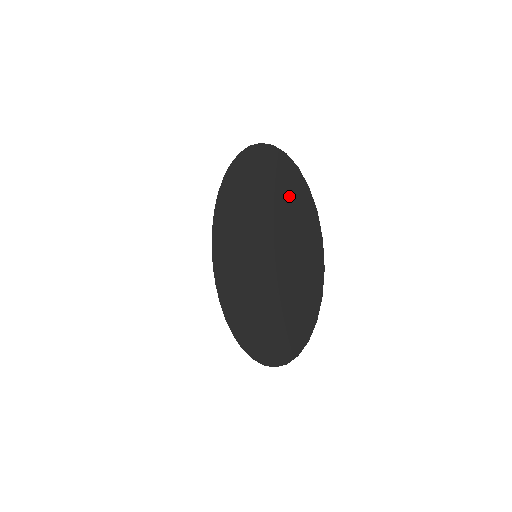
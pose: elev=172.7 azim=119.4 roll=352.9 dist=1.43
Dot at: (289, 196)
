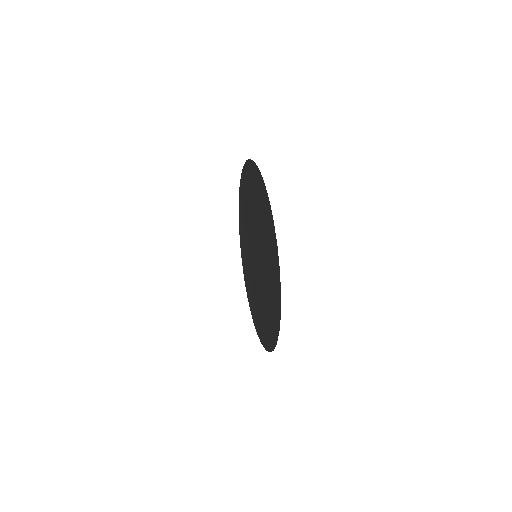
Dot at: (272, 254)
